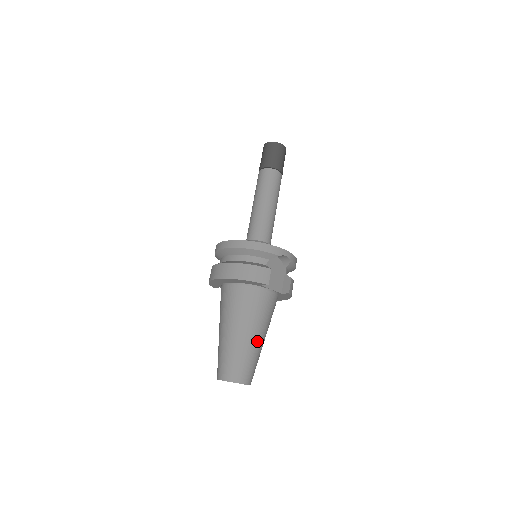
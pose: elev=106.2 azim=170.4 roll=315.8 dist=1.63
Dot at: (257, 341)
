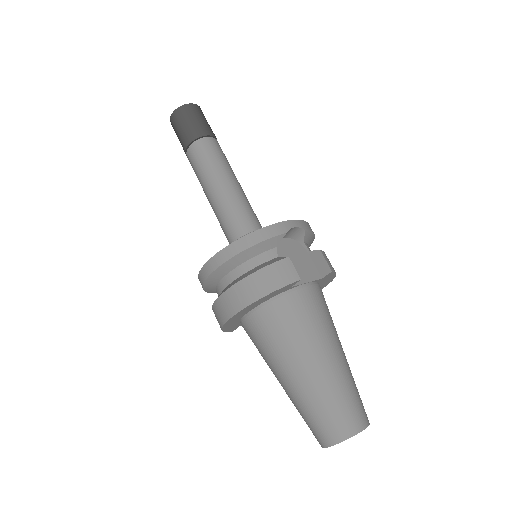
Dot at: (337, 361)
